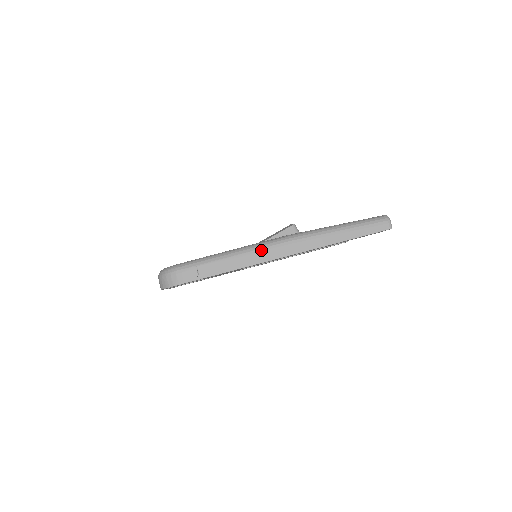
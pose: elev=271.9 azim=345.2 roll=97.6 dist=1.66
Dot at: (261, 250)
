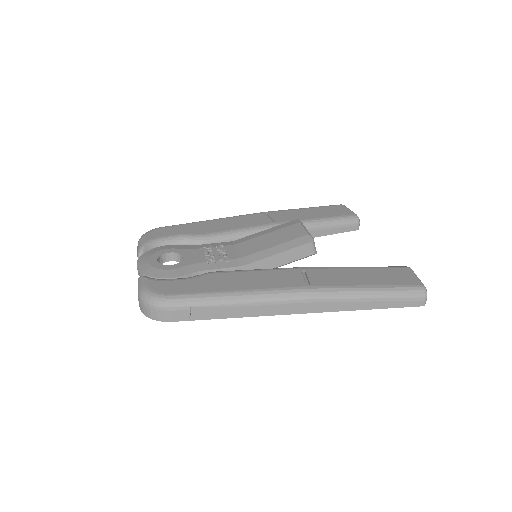
Dot at: (272, 303)
